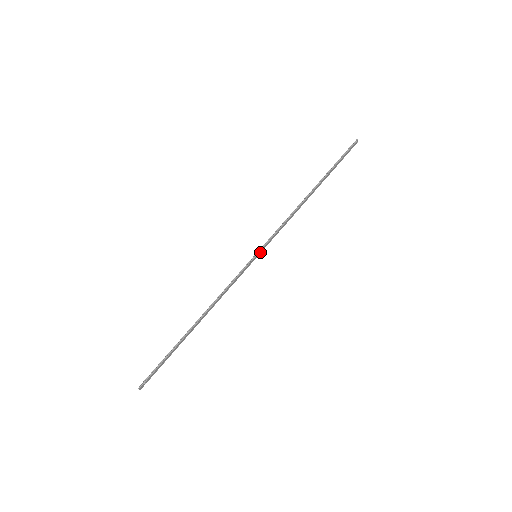
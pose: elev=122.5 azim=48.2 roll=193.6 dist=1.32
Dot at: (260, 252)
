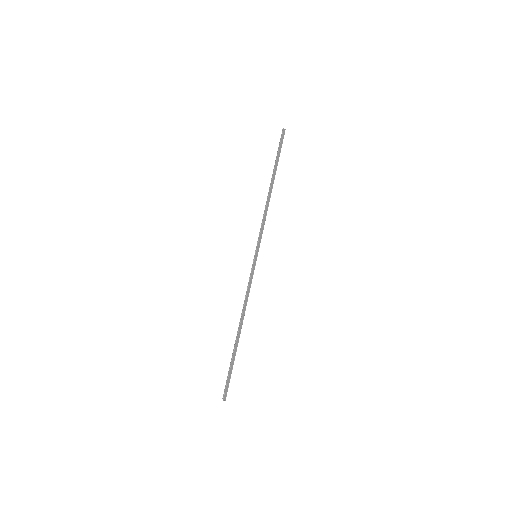
Dot at: (257, 251)
